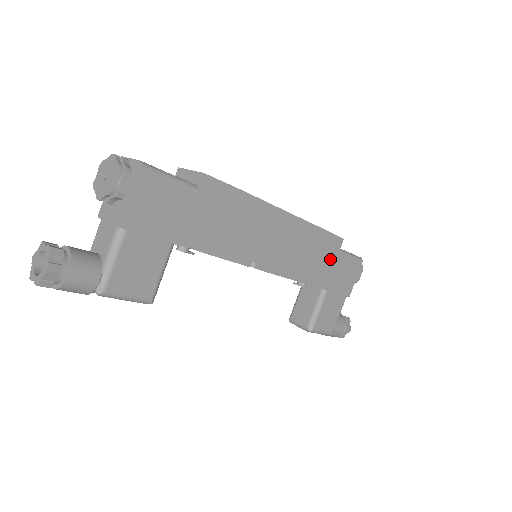
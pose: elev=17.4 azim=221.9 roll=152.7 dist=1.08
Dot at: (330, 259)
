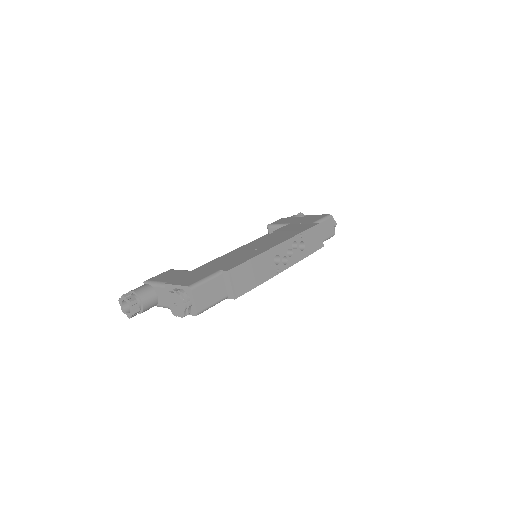
Dot at: occluded
